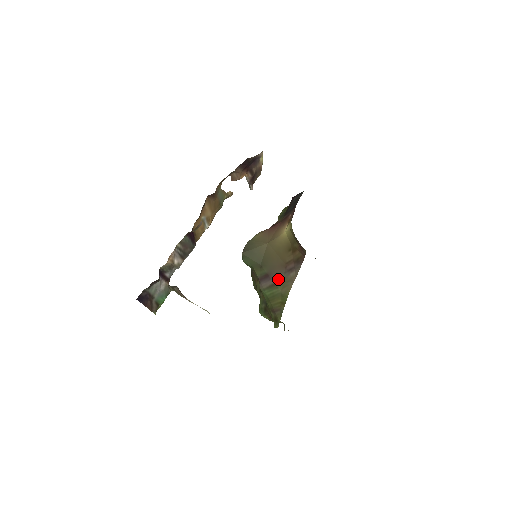
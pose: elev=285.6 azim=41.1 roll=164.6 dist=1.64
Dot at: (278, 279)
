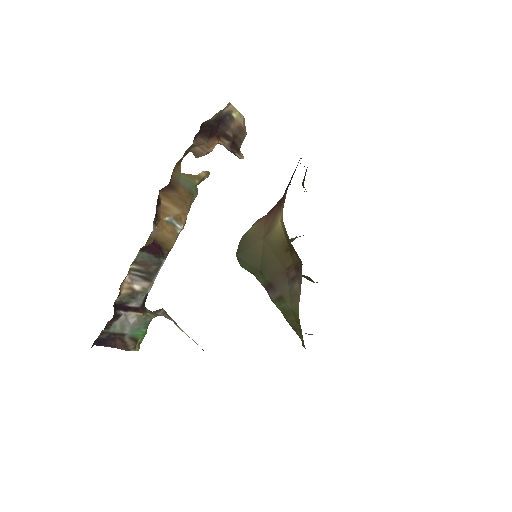
Dot at: (283, 290)
